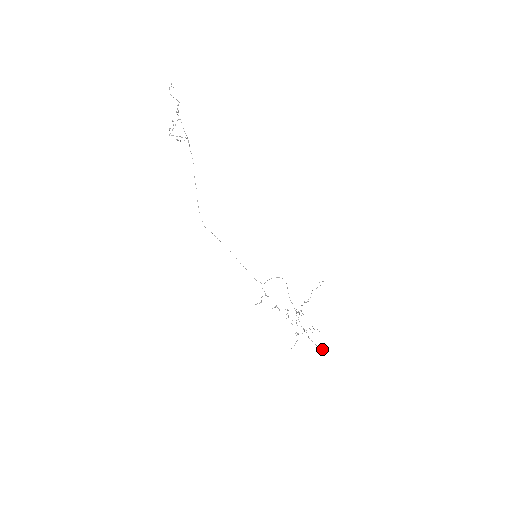
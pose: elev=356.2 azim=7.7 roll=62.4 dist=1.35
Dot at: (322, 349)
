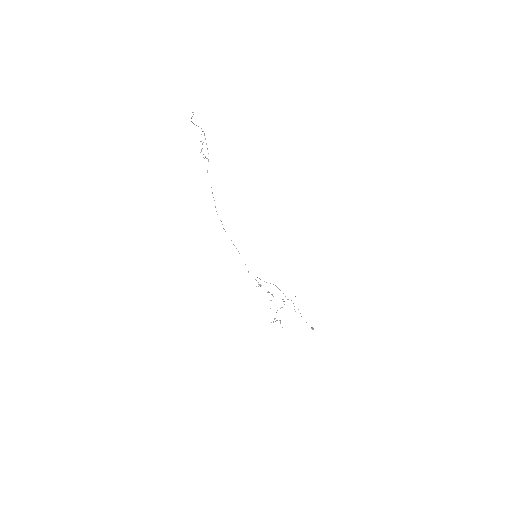
Dot at: (311, 328)
